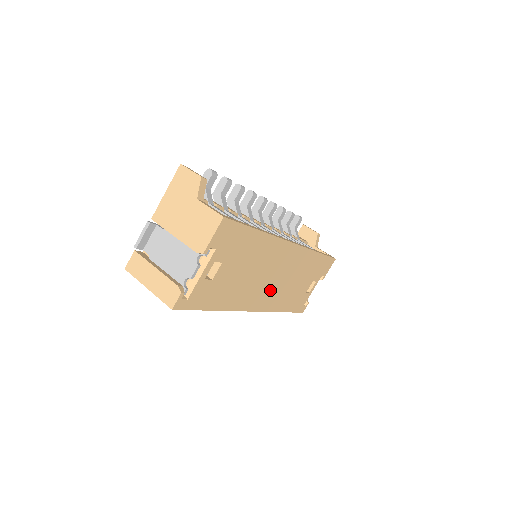
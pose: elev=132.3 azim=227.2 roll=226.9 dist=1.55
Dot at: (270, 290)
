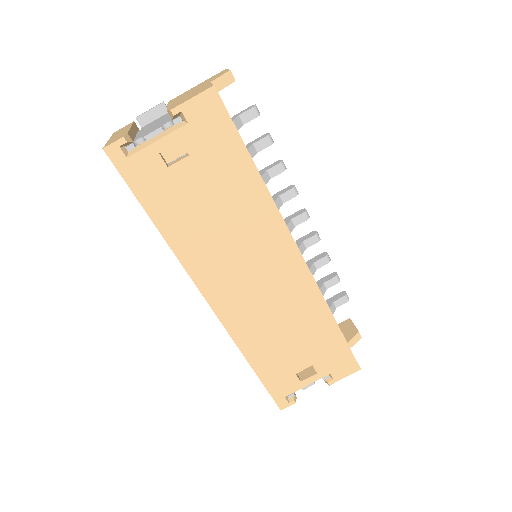
Dot at: (242, 293)
